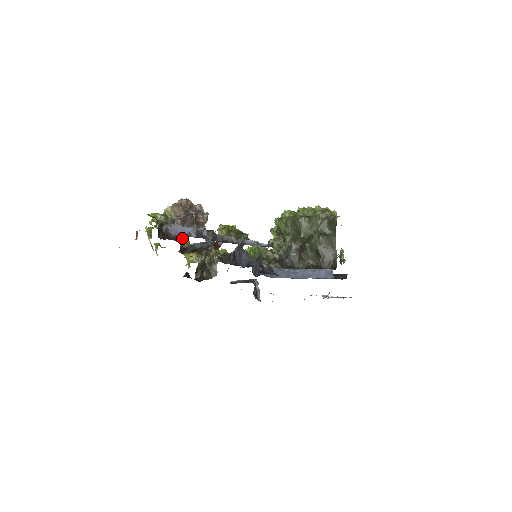
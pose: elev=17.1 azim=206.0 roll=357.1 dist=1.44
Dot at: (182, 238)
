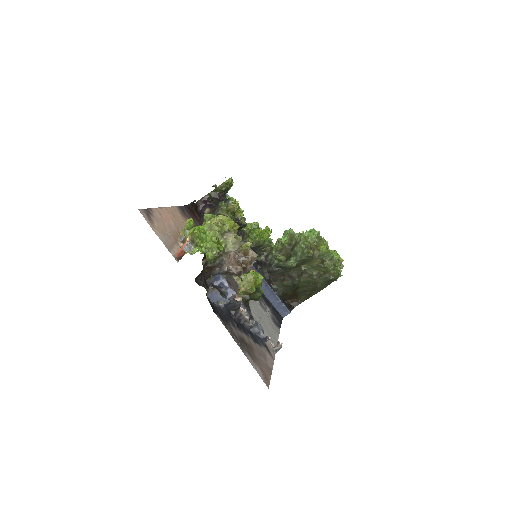
Dot at: occluded
